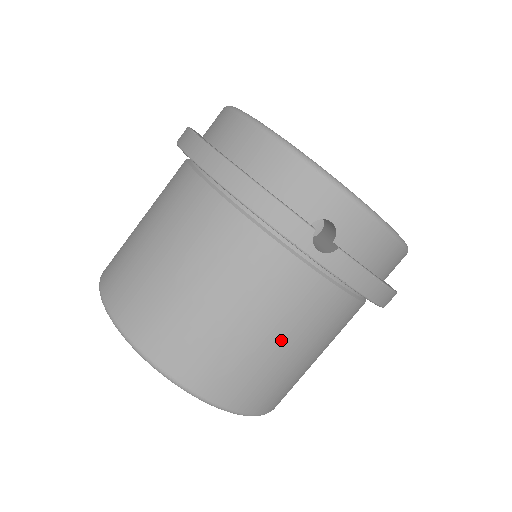
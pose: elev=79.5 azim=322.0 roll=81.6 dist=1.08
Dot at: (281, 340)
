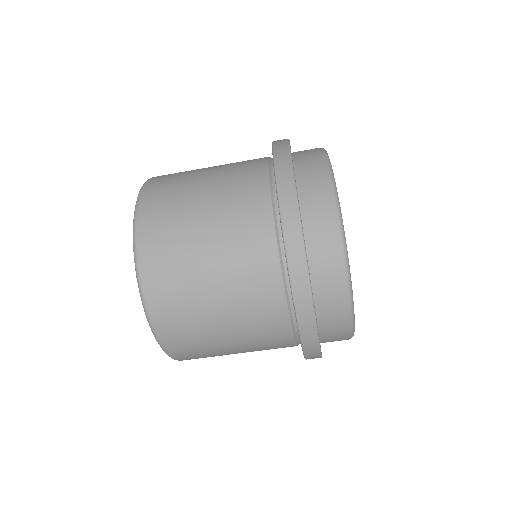
Dot at: occluded
